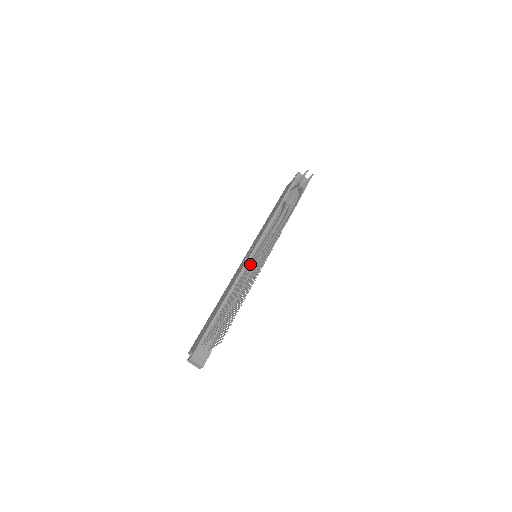
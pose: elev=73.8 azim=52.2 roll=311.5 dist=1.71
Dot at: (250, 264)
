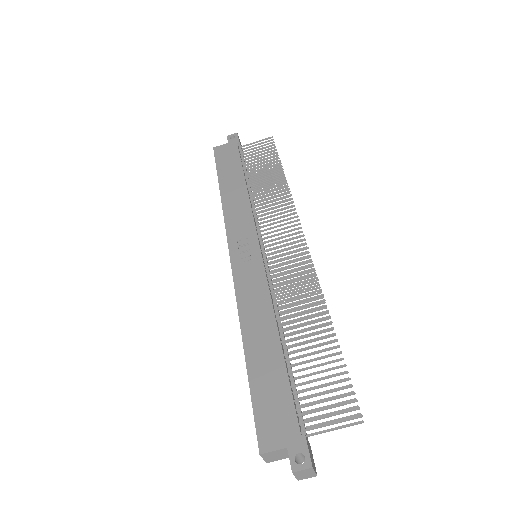
Dot at: (287, 272)
